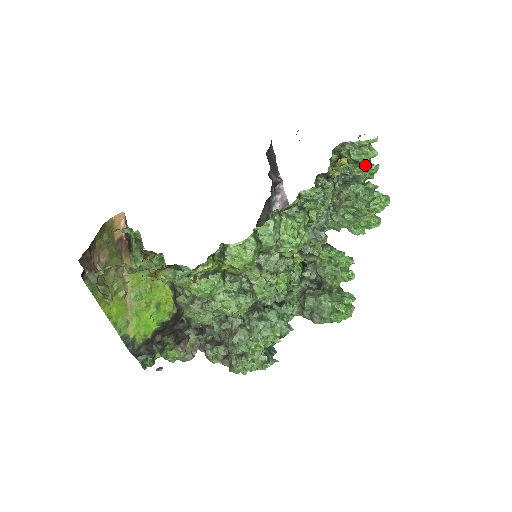
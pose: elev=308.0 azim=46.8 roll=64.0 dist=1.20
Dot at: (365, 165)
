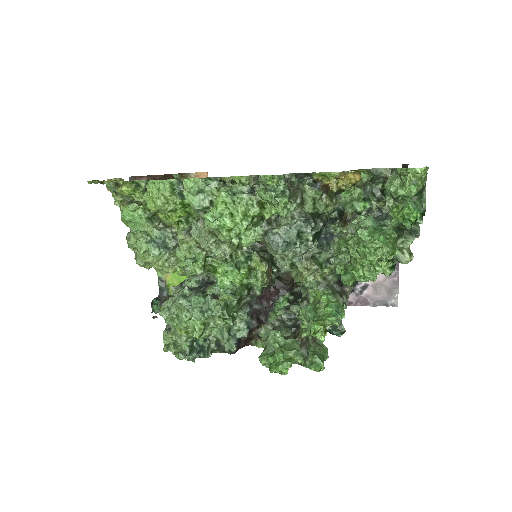
Dot at: (405, 206)
